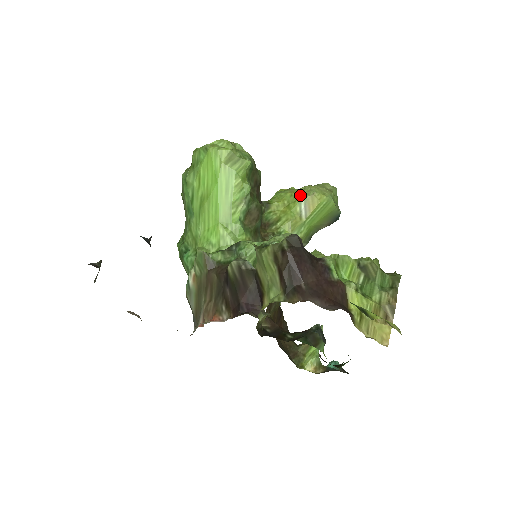
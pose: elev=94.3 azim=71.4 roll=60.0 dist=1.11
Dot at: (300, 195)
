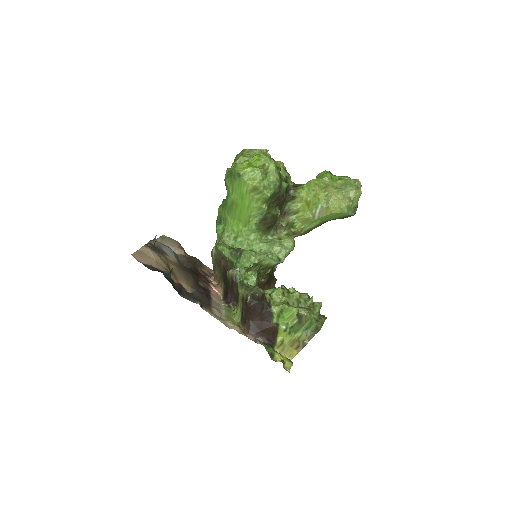
Dot at: (320, 201)
